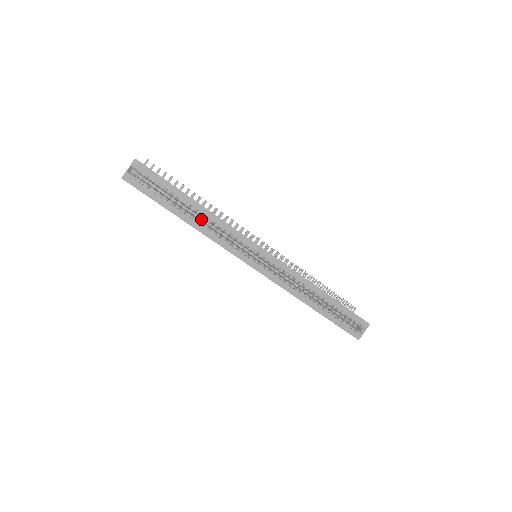
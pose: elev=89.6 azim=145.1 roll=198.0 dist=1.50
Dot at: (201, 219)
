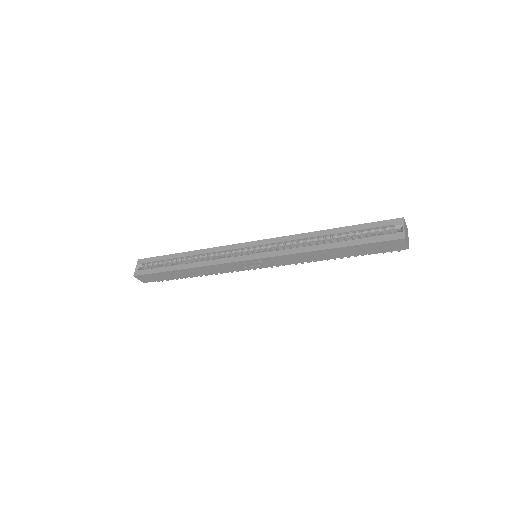
Dot at: occluded
